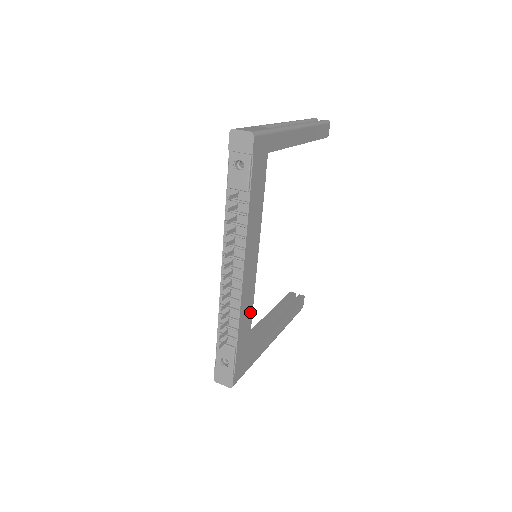
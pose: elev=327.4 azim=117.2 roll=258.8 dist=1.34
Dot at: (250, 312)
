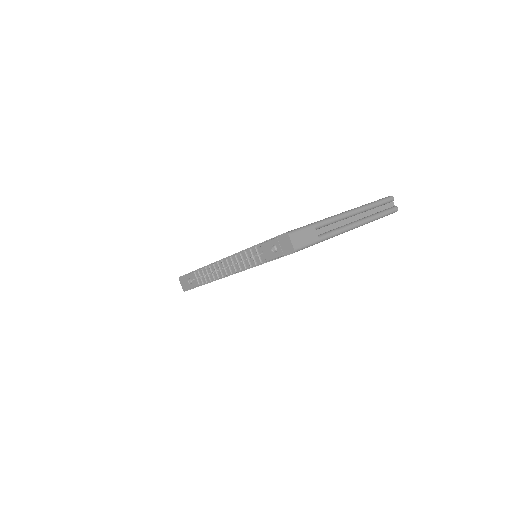
Dot at: occluded
